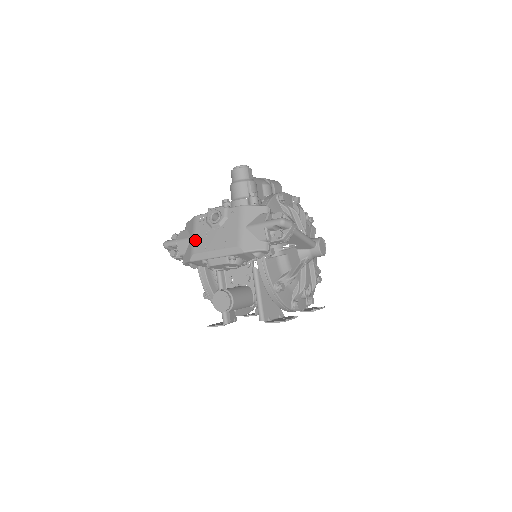
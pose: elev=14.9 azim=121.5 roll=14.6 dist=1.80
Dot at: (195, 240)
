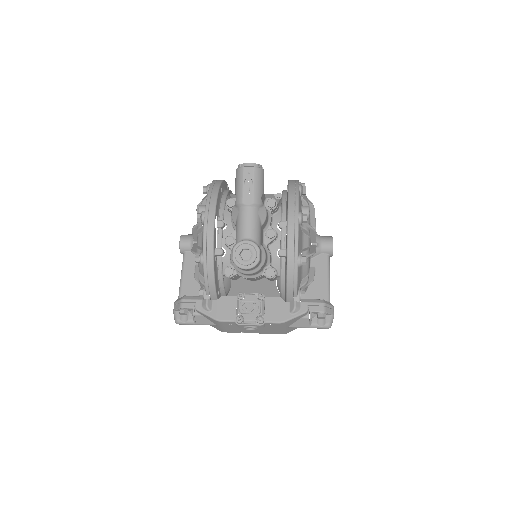
Dot at: (225, 329)
